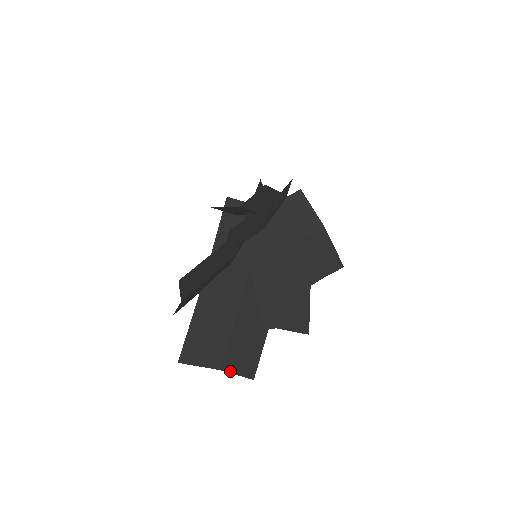
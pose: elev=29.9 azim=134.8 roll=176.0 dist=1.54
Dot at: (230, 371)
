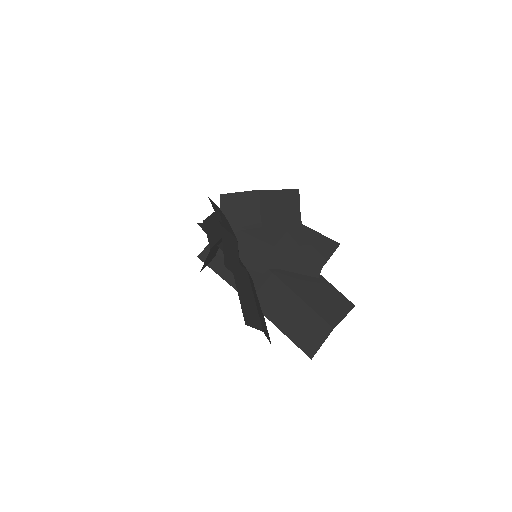
Dot at: (339, 321)
